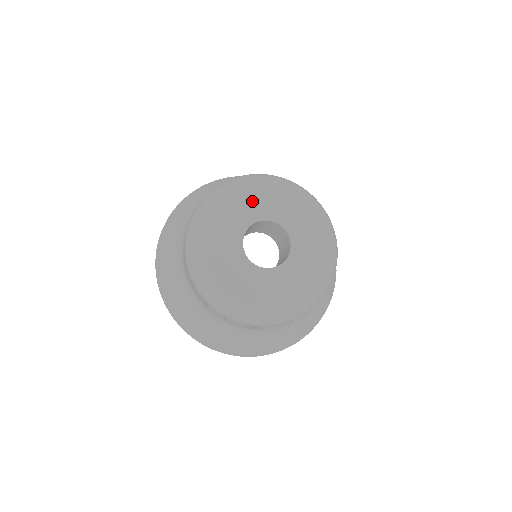
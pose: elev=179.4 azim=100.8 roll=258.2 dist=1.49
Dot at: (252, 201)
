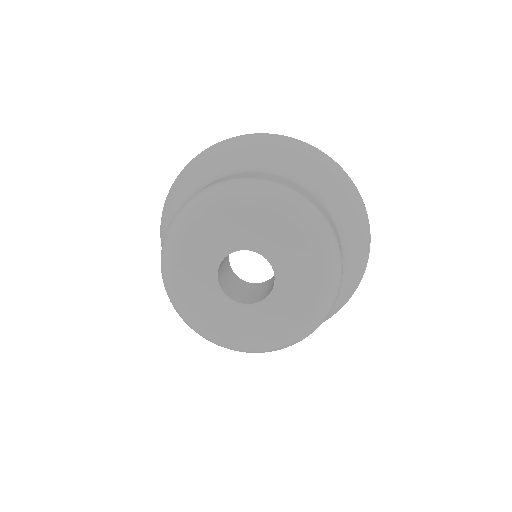
Dot at: (221, 228)
